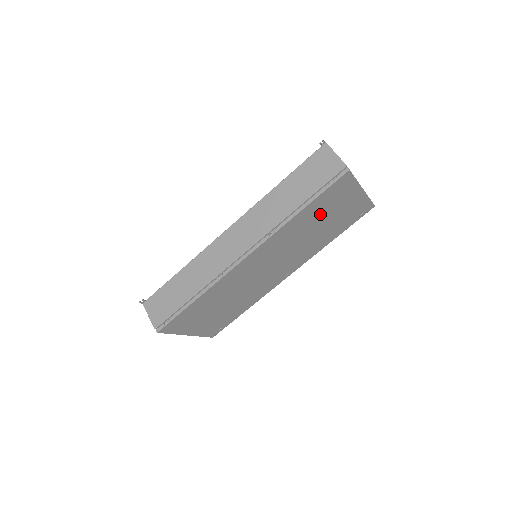
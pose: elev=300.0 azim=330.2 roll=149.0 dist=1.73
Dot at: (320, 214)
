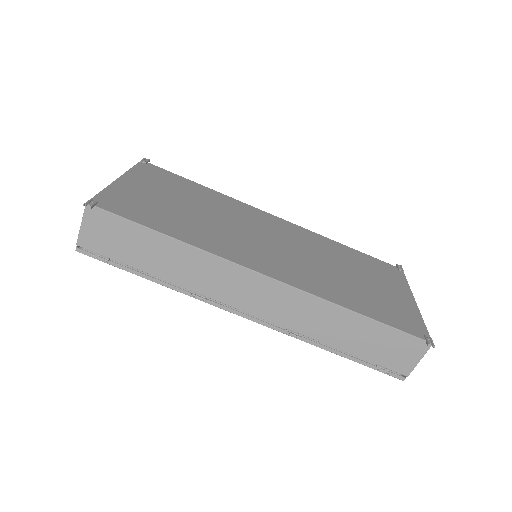
Dot at: occluded
